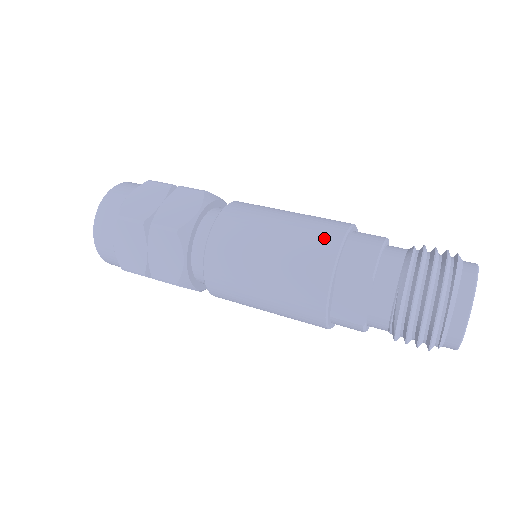
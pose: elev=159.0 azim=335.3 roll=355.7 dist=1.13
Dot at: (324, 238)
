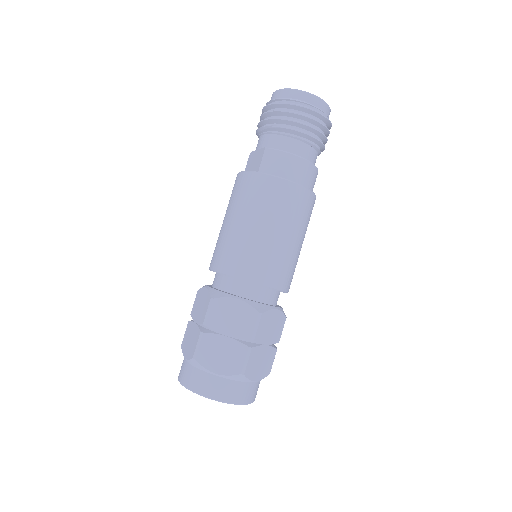
Dot at: occluded
